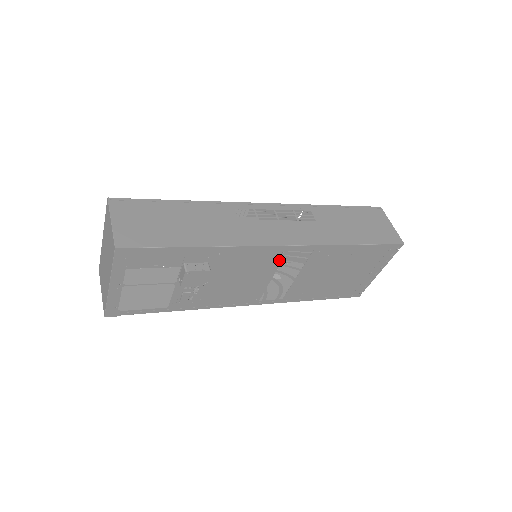
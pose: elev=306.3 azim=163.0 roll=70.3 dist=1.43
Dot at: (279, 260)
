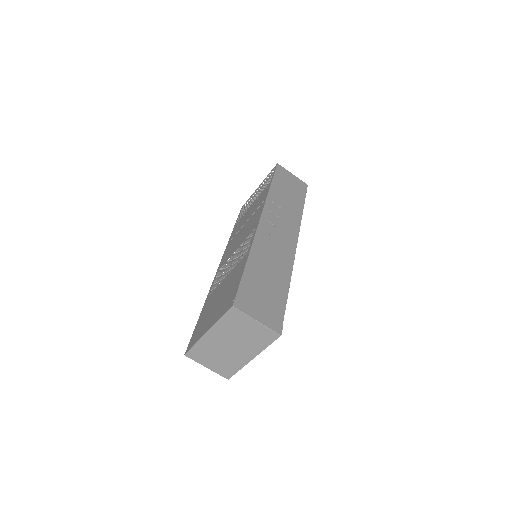
Dot at: occluded
